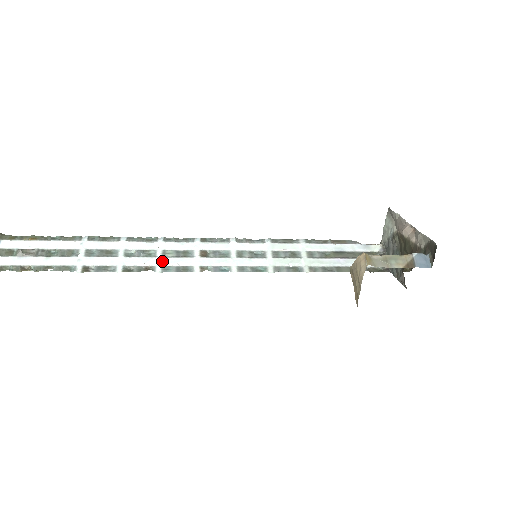
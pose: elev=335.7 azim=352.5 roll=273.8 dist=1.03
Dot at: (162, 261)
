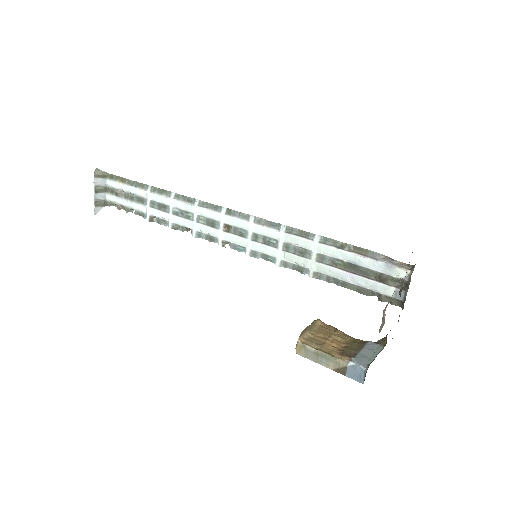
Dot at: (196, 227)
